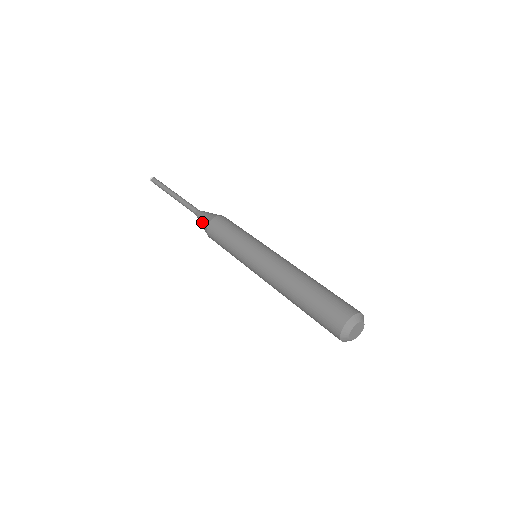
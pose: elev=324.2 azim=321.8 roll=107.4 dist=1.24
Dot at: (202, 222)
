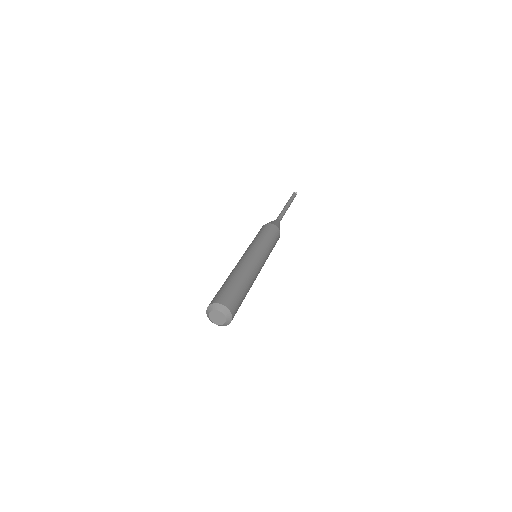
Dot at: occluded
